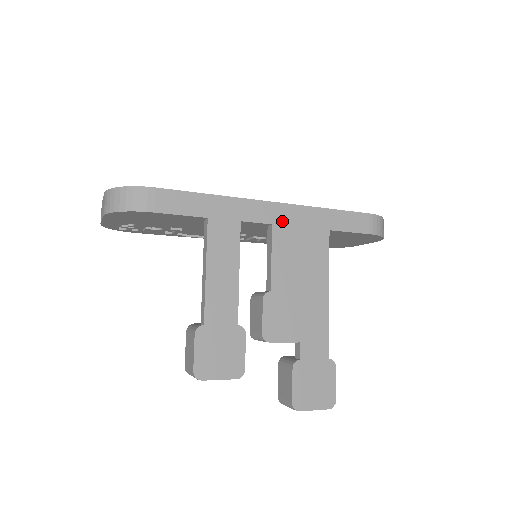
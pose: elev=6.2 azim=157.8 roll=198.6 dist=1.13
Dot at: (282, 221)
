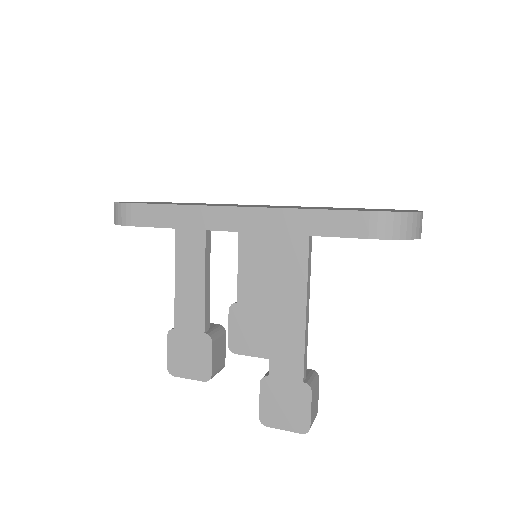
Dot at: (250, 228)
